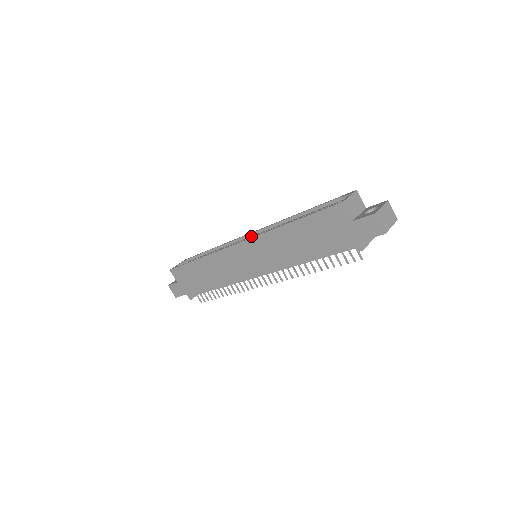
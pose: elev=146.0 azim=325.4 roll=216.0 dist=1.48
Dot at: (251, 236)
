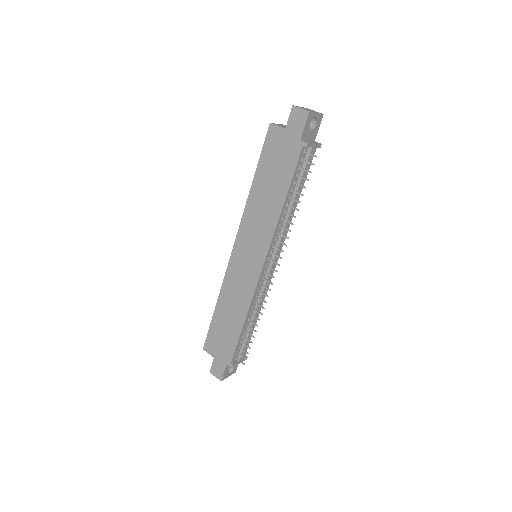
Dot at: occluded
